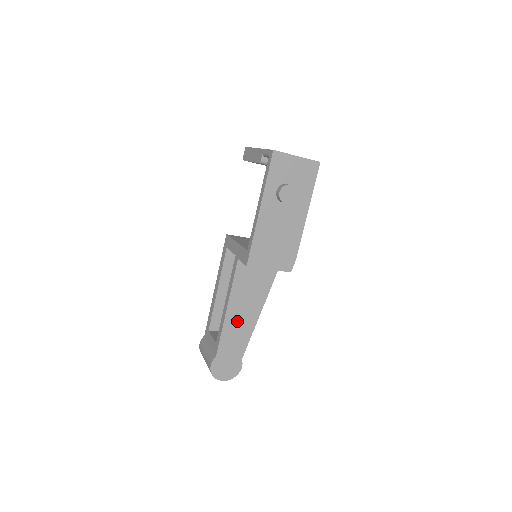
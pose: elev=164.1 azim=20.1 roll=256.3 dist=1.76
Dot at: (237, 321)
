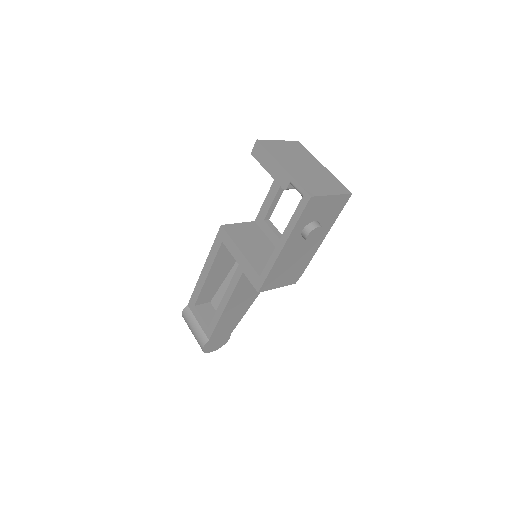
Dot at: (232, 313)
